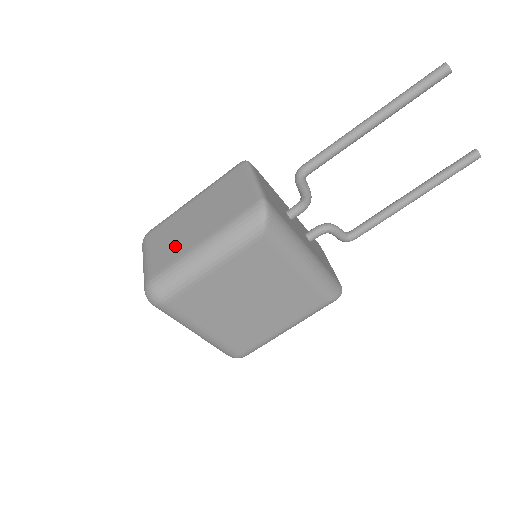
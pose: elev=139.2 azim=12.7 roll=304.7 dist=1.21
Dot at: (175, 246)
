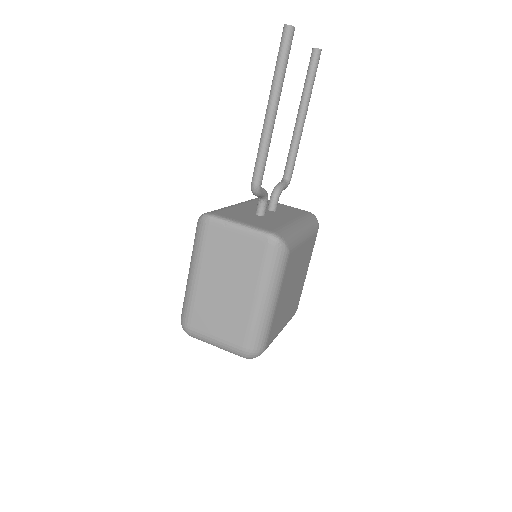
Dot at: (233, 316)
